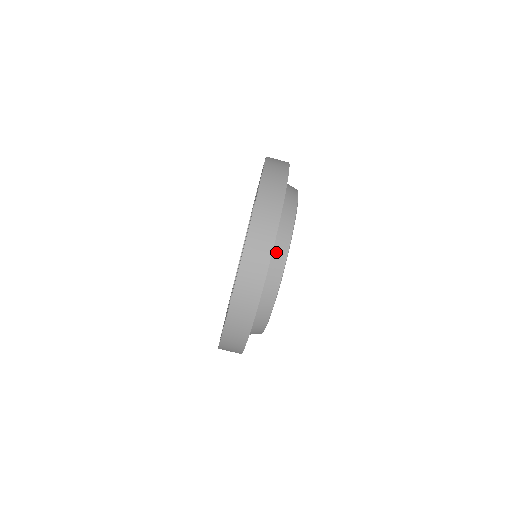
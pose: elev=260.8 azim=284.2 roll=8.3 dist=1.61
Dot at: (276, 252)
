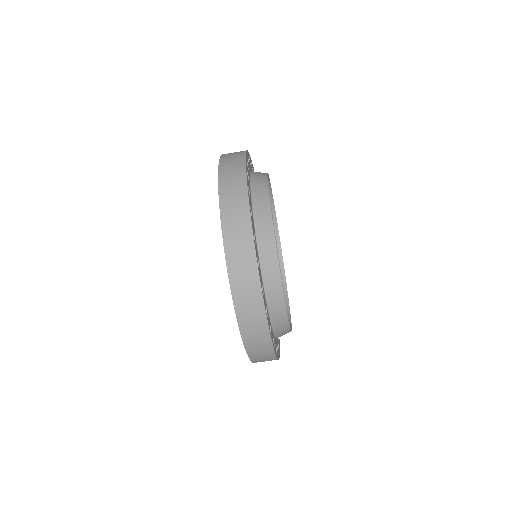
Dot at: (256, 193)
